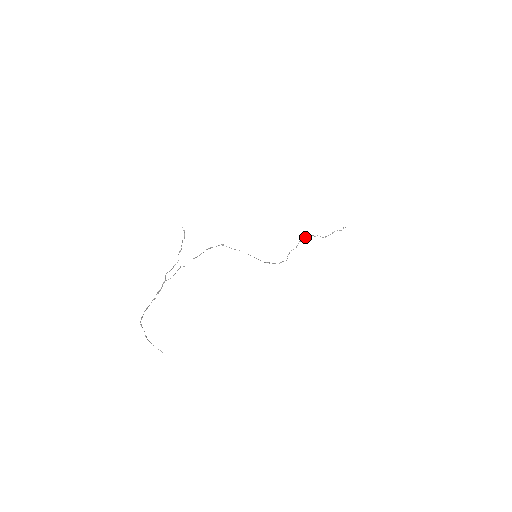
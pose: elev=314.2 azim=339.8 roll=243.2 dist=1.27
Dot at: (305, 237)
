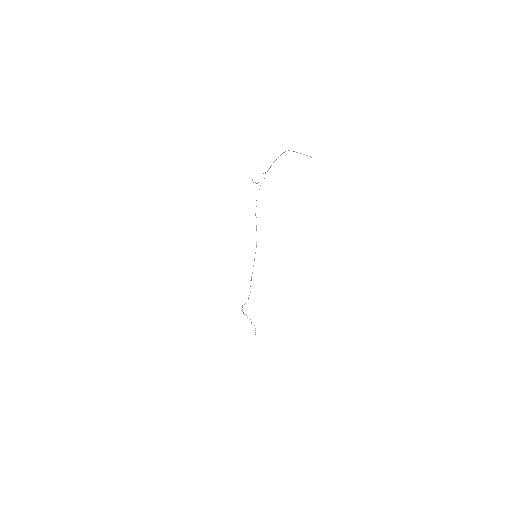
Dot at: (243, 312)
